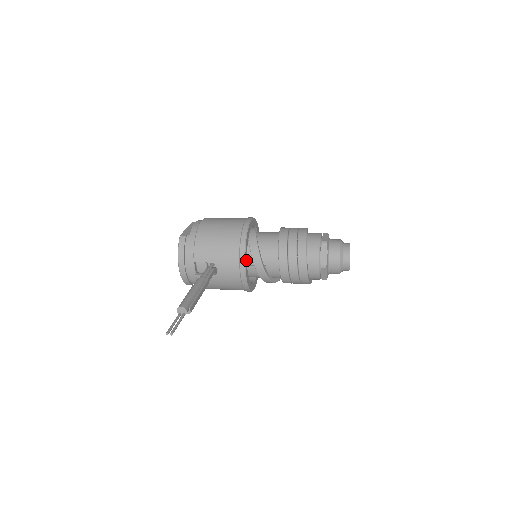
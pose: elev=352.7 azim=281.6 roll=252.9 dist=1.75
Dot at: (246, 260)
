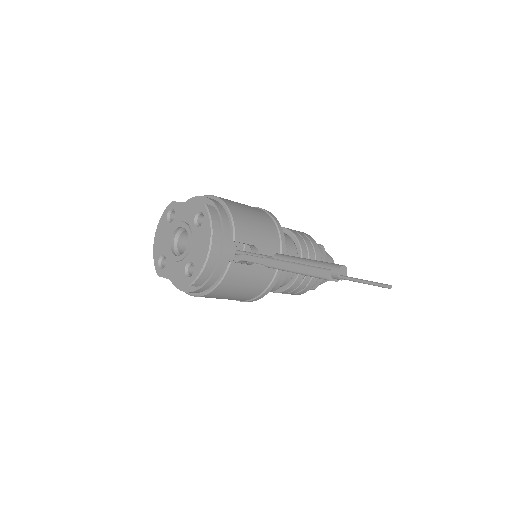
Dot at: occluded
